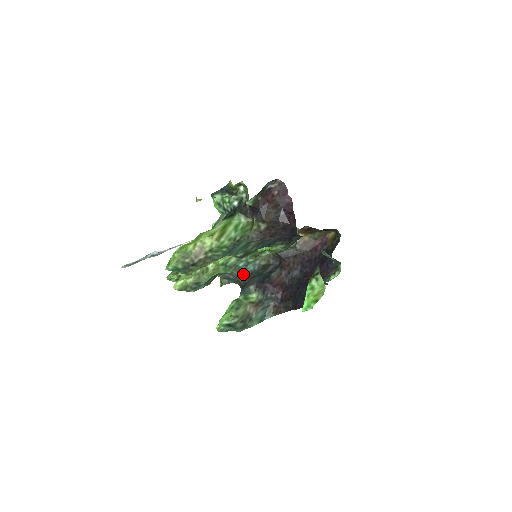
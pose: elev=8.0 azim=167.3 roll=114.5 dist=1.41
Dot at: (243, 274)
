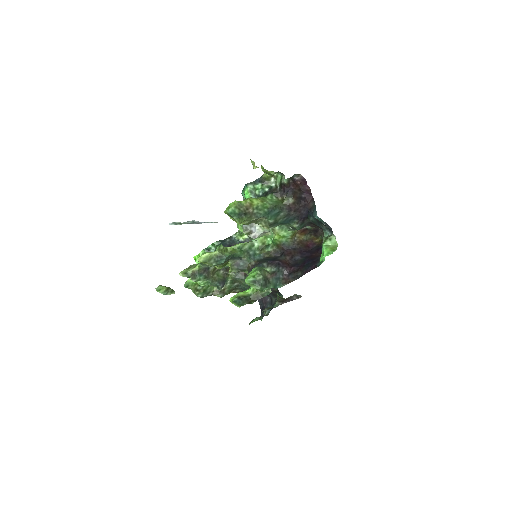
Dot at: (253, 260)
